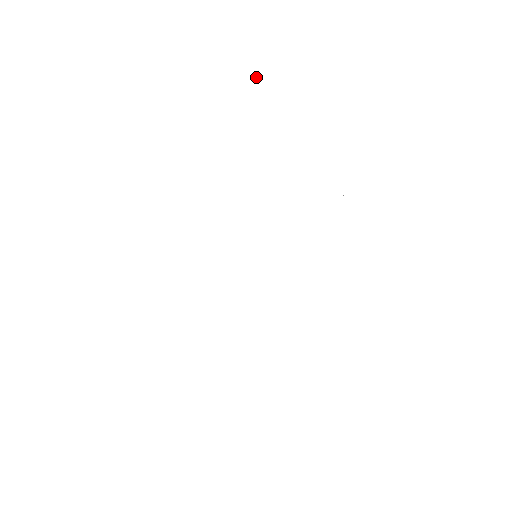
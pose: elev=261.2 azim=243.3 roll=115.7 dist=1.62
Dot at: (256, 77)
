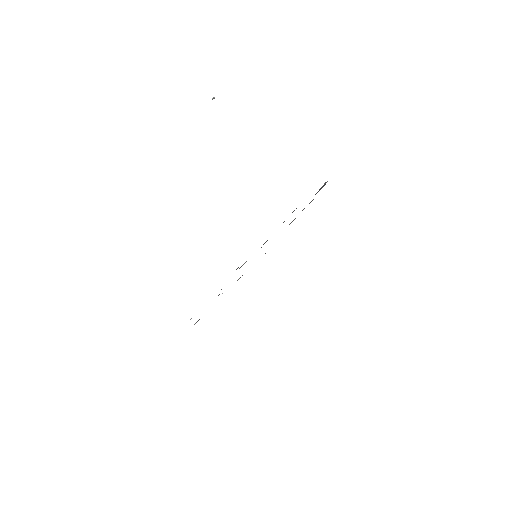
Dot at: occluded
